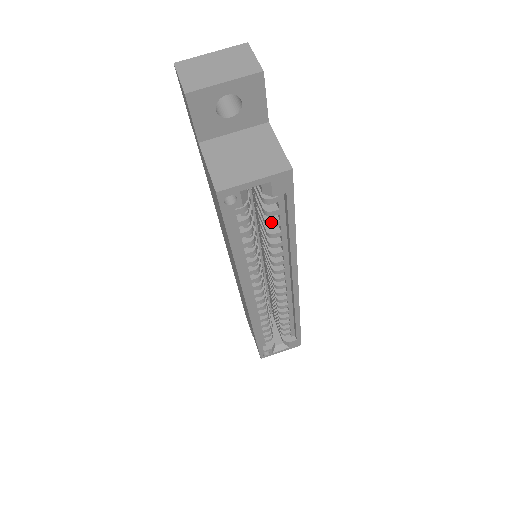
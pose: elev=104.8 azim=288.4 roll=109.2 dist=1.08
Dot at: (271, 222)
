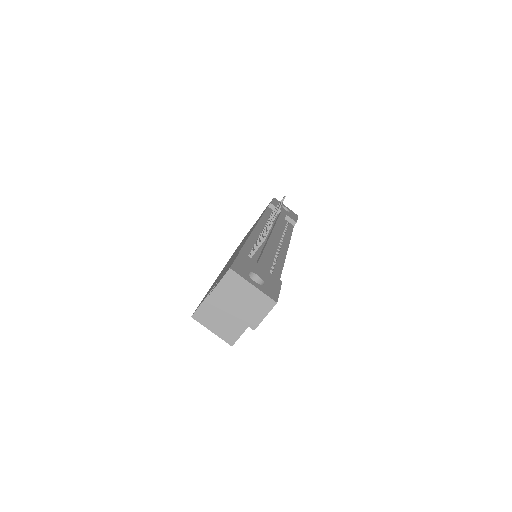
Dot at: occluded
